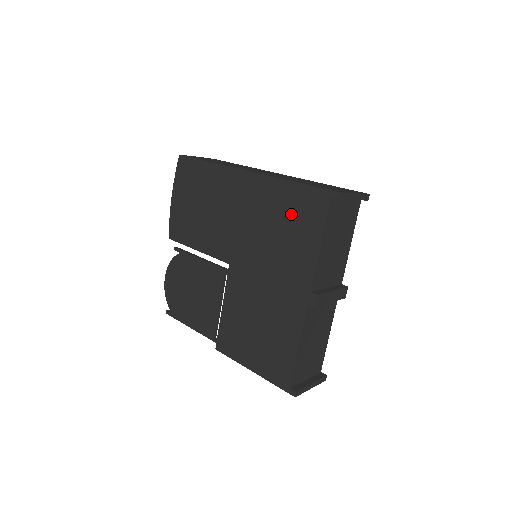
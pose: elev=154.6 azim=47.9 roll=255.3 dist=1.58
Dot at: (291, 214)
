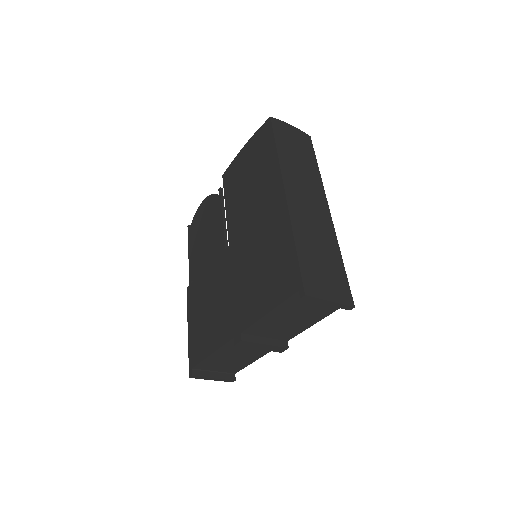
Dot at: (275, 265)
